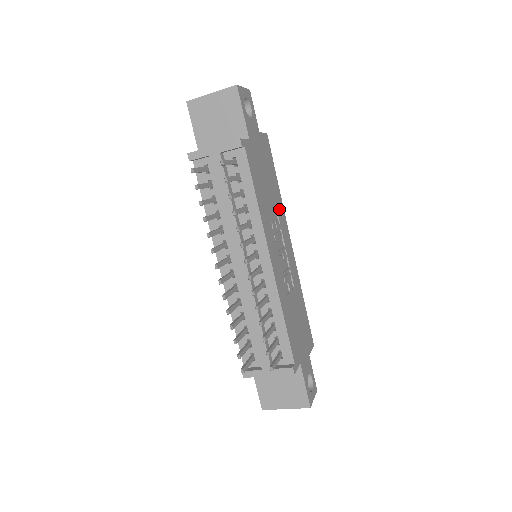
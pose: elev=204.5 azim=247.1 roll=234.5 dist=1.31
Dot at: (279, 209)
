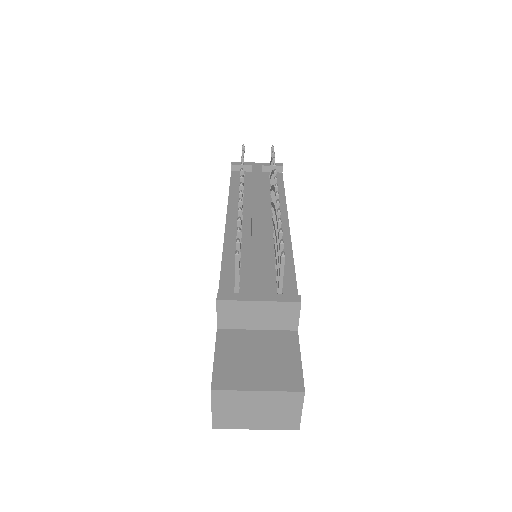
Dot at: occluded
